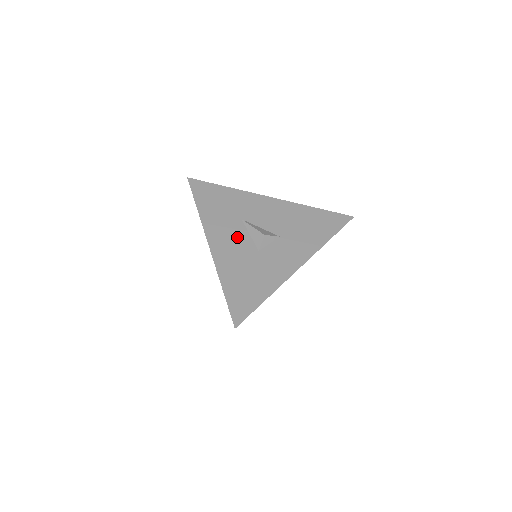
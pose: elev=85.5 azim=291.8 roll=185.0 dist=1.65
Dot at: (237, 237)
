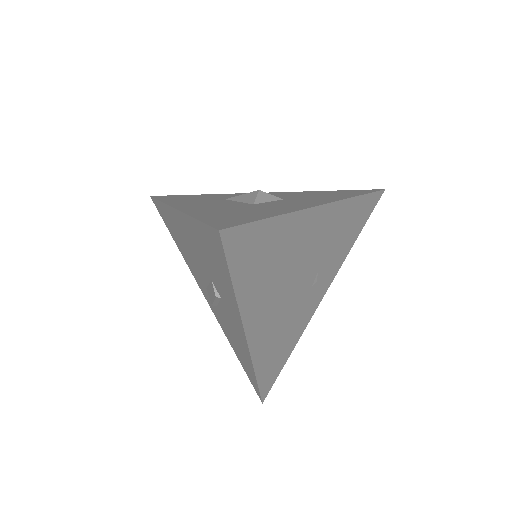
Dot at: (219, 203)
